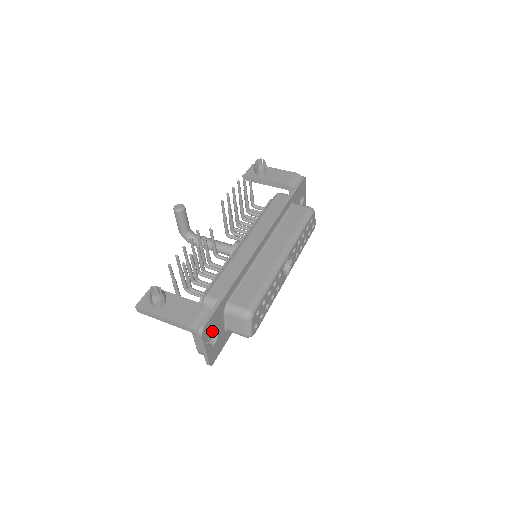
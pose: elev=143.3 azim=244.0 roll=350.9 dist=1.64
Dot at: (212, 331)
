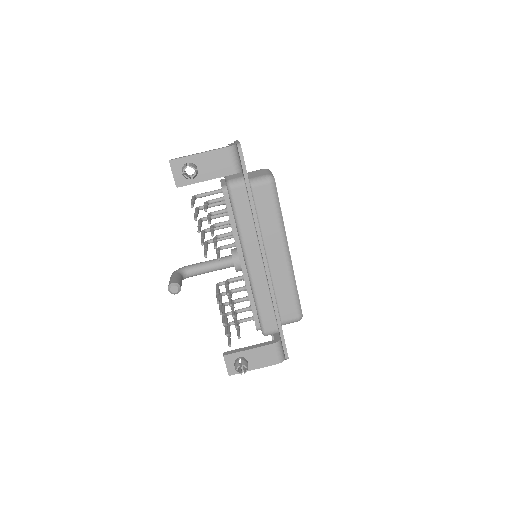
Dot at: occluded
